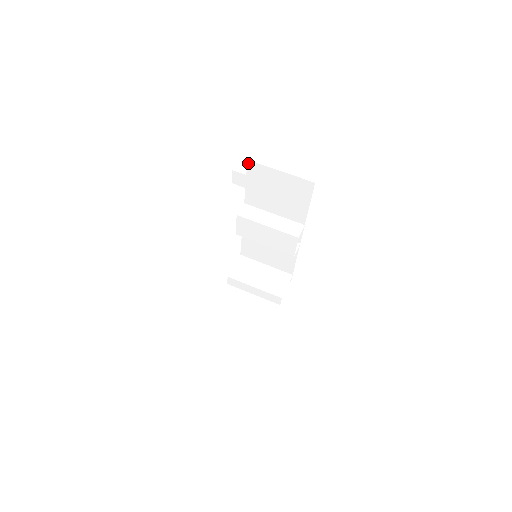
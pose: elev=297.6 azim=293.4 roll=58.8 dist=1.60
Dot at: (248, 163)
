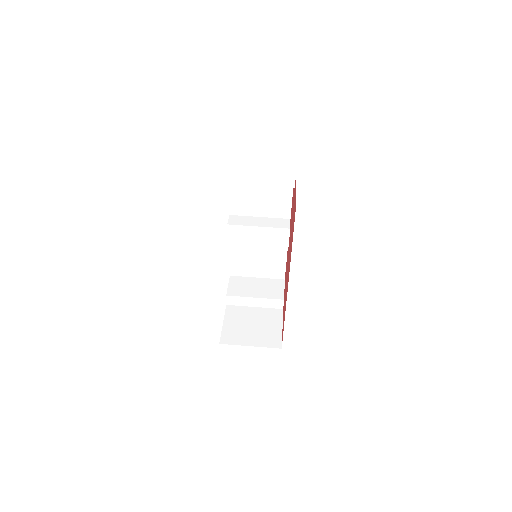
Dot at: occluded
